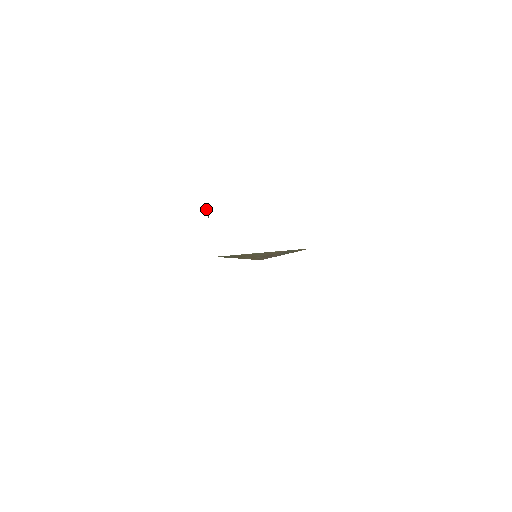
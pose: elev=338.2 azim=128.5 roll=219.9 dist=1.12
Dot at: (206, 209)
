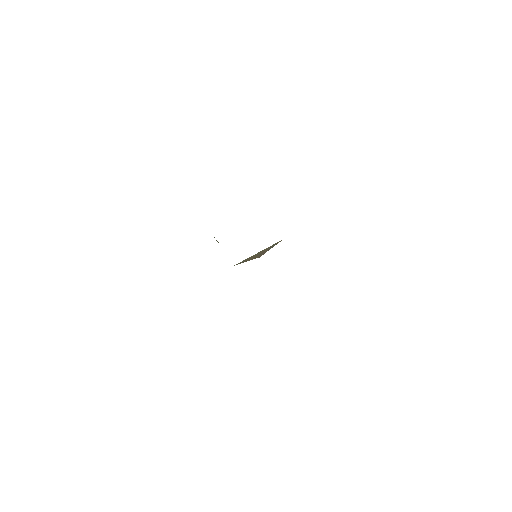
Dot at: occluded
